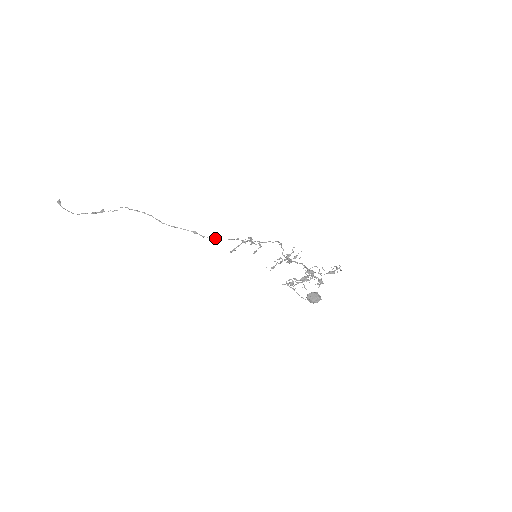
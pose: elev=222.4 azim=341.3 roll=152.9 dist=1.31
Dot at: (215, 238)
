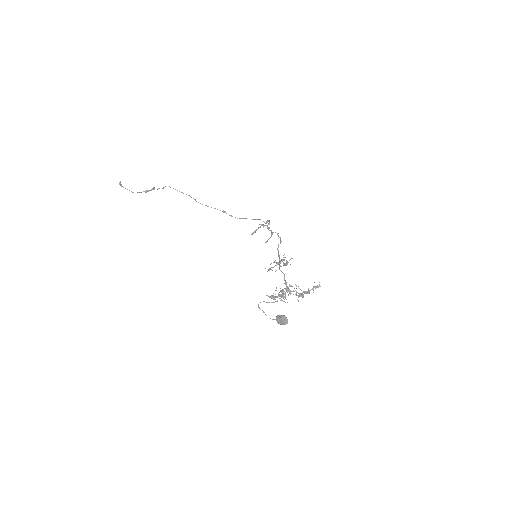
Dot at: (240, 218)
